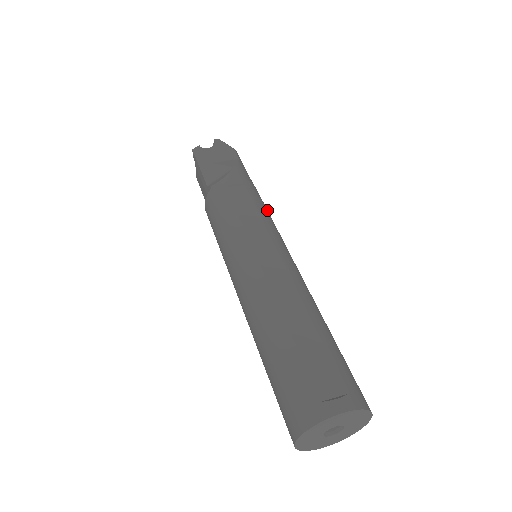
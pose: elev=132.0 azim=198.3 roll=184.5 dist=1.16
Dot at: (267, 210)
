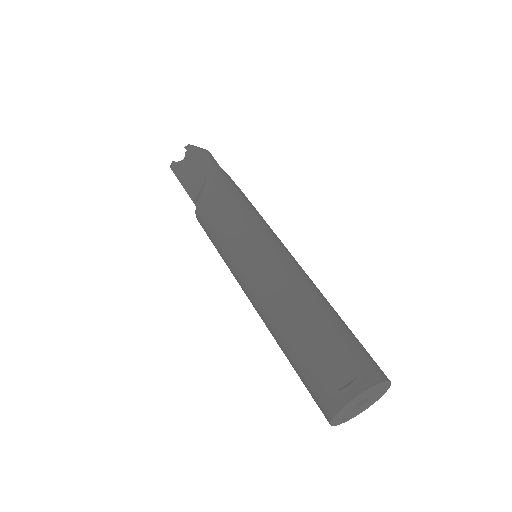
Dot at: (251, 207)
